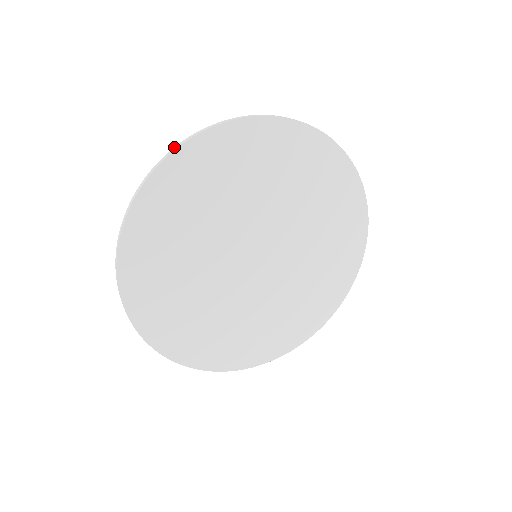
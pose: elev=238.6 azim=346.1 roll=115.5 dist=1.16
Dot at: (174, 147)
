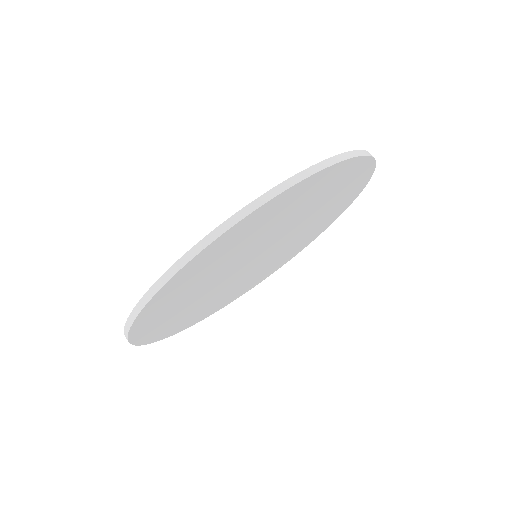
Dot at: (290, 179)
